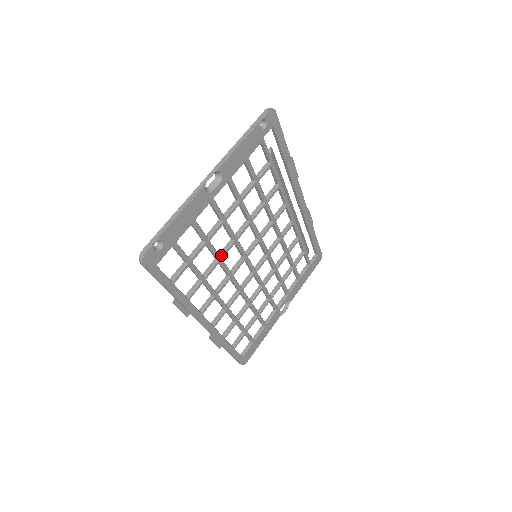
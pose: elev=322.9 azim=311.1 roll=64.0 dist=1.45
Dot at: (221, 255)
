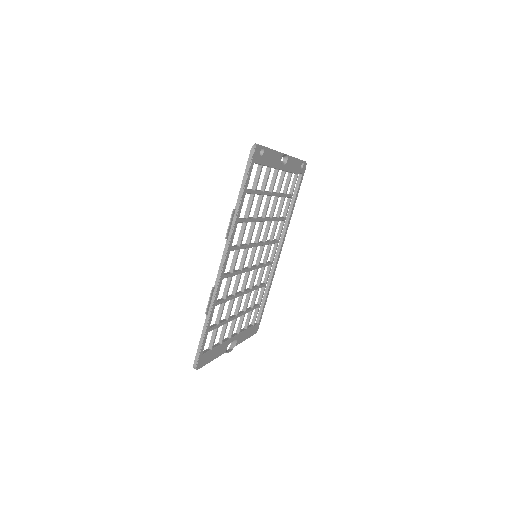
Dot at: (257, 218)
